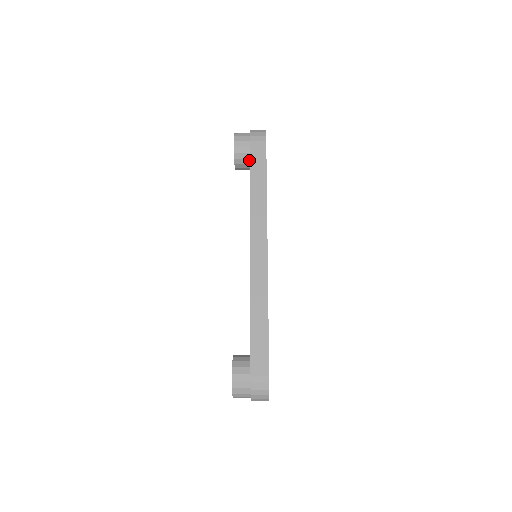
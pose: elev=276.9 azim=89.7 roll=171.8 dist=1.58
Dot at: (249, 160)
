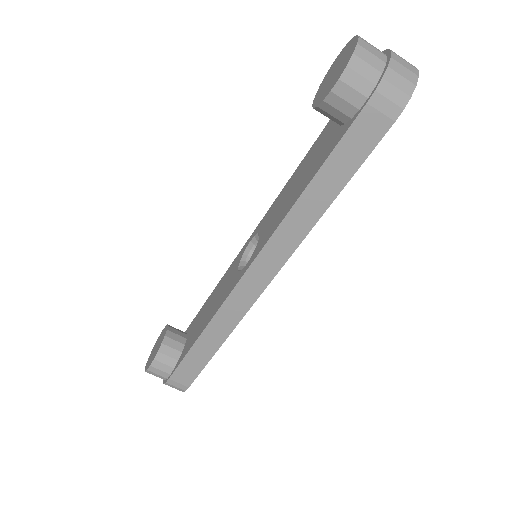
Dot at: (342, 122)
